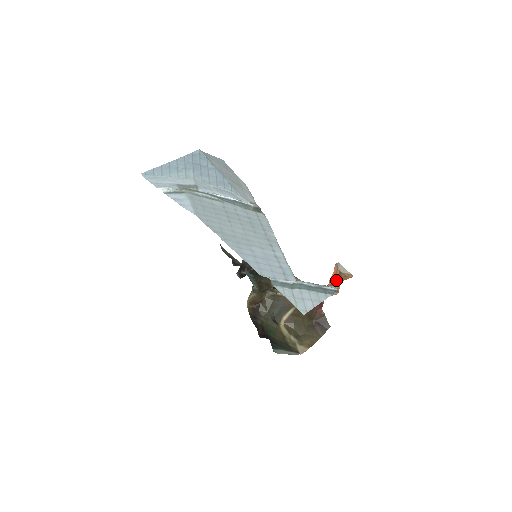
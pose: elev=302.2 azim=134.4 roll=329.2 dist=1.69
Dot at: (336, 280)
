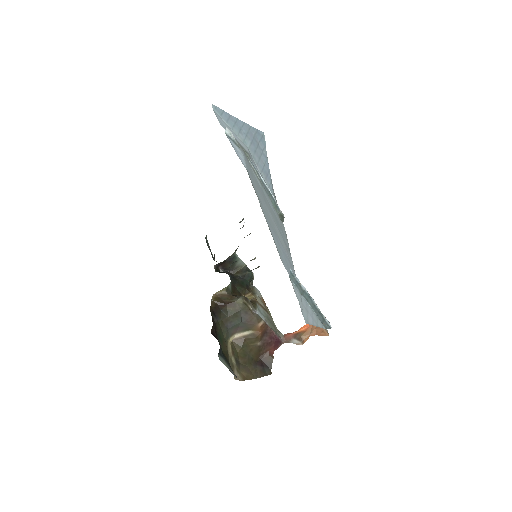
Dot at: (309, 330)
